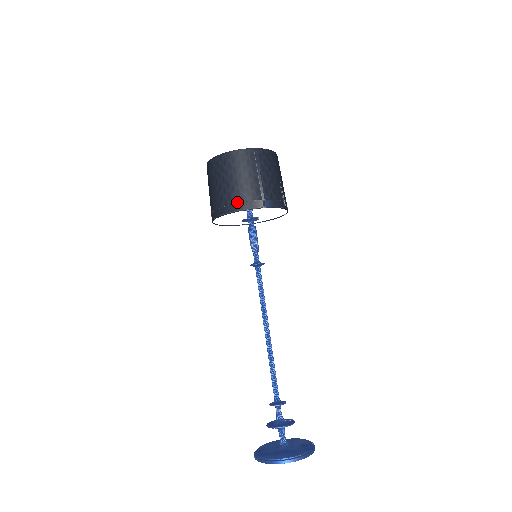
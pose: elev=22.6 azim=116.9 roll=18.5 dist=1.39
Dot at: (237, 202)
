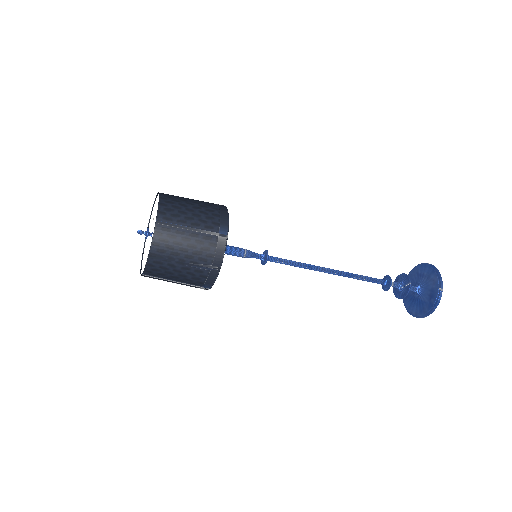
Dot at: occluded
